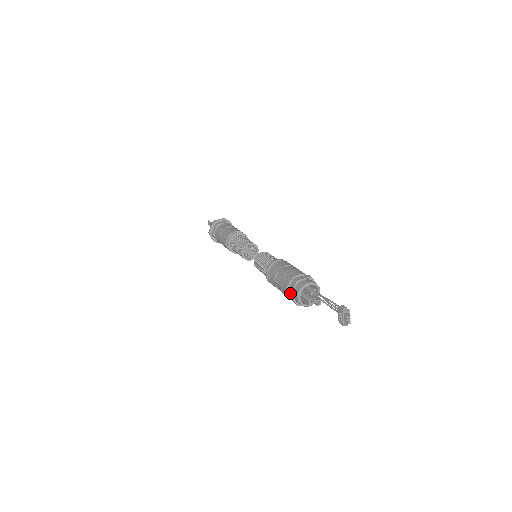
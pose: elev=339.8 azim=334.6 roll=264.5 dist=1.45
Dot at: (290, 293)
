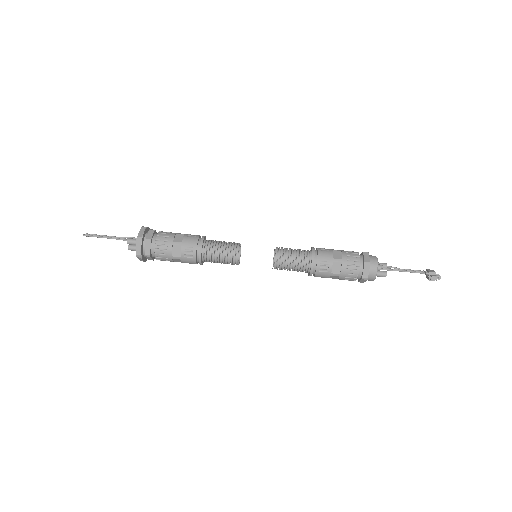
Dot at: occluded
